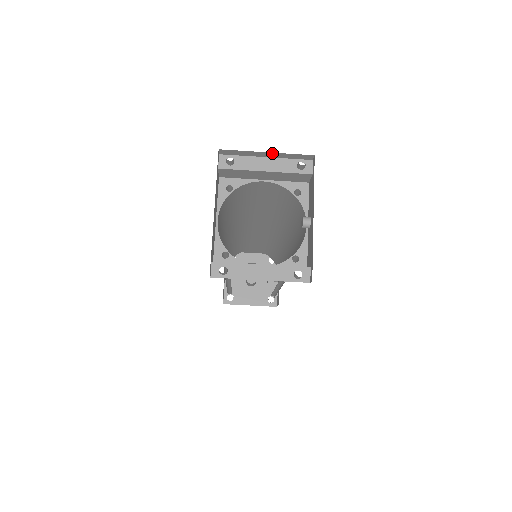
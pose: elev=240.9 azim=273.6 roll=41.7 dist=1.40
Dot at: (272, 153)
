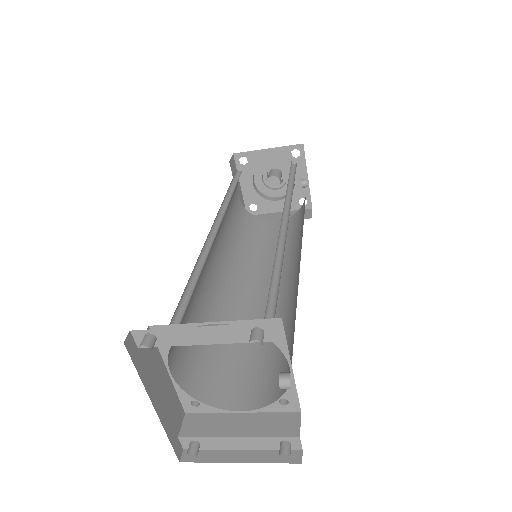
Dot at: occluded
